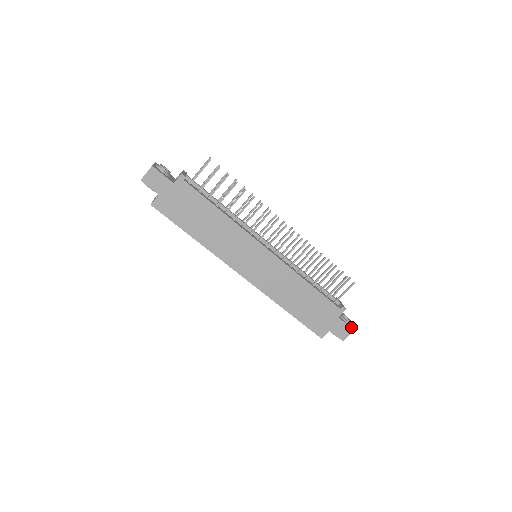
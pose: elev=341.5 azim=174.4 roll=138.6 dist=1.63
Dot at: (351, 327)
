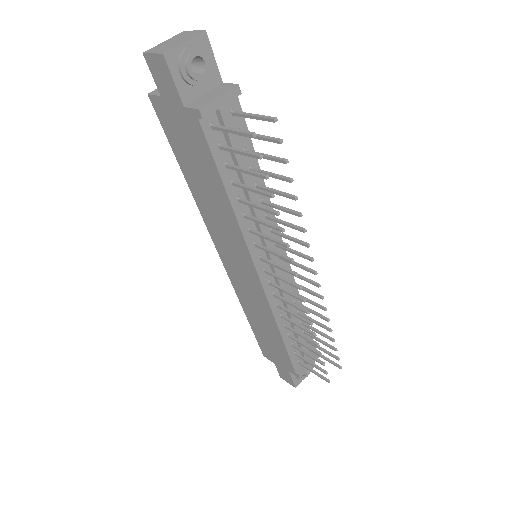
Dot at: (296, 383)
